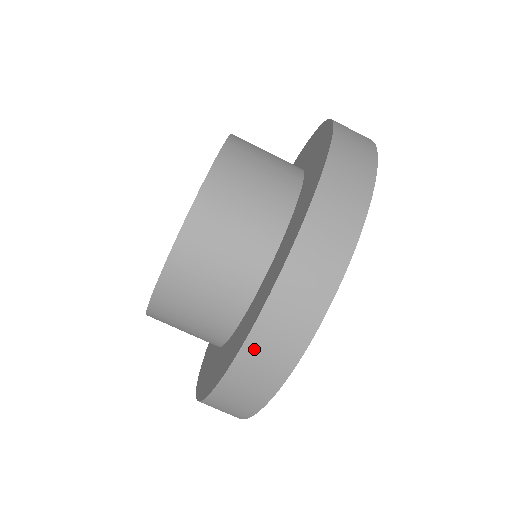
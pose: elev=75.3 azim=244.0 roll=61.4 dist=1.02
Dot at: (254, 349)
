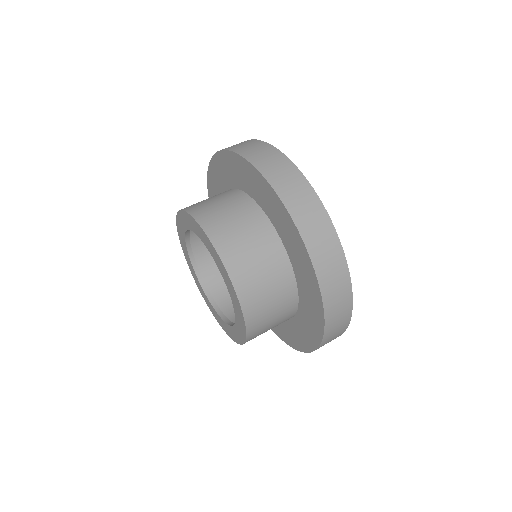
Dot at: (242, 151)
